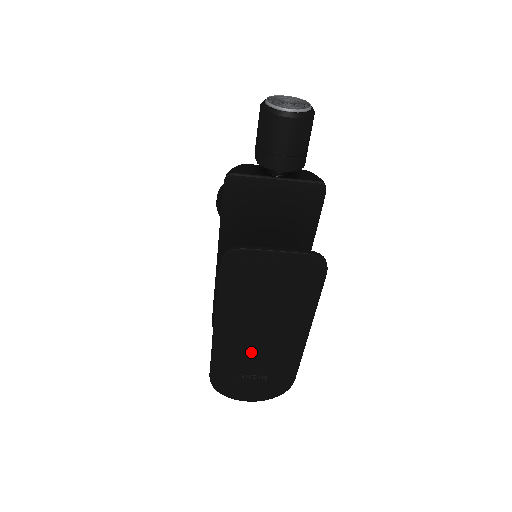
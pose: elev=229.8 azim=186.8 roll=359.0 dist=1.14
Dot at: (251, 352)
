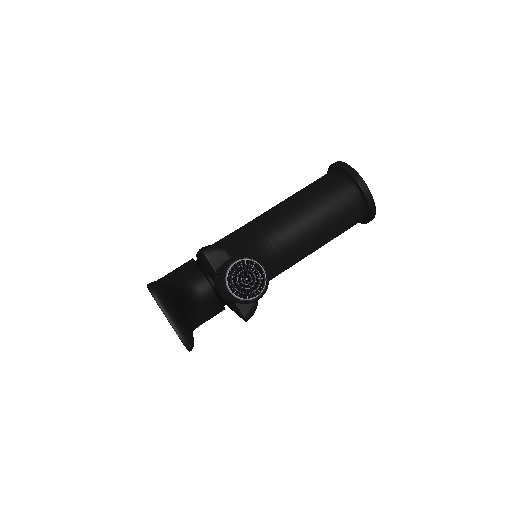
Dot at: occluded
